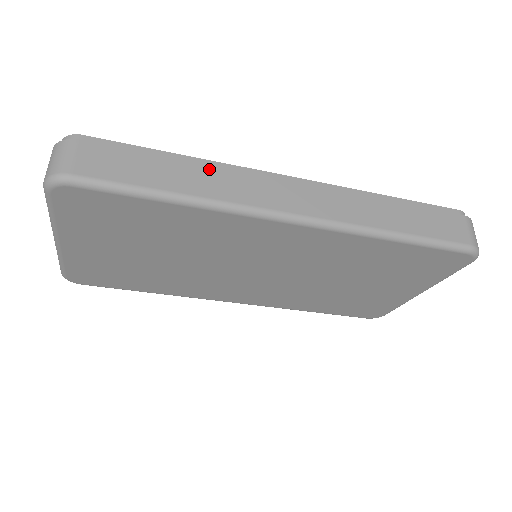
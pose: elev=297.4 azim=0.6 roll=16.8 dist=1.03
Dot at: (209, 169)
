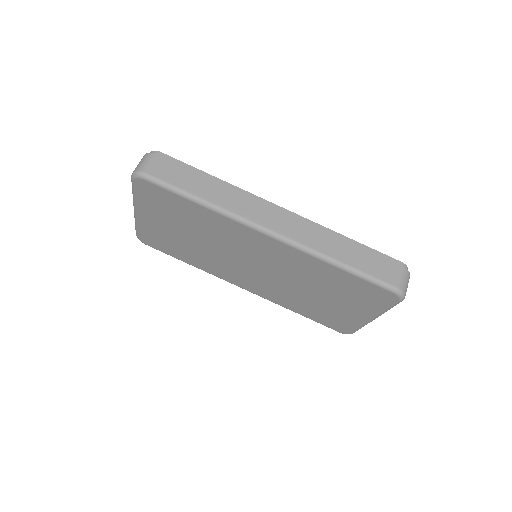
Dot at: (227, 189)
